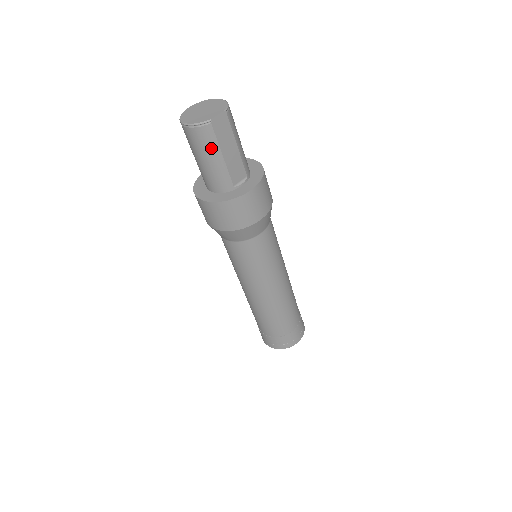
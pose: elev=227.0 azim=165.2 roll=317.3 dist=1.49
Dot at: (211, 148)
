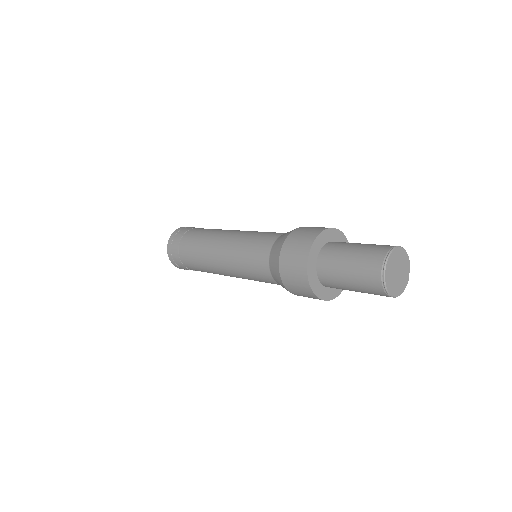
Dot at: occluded
